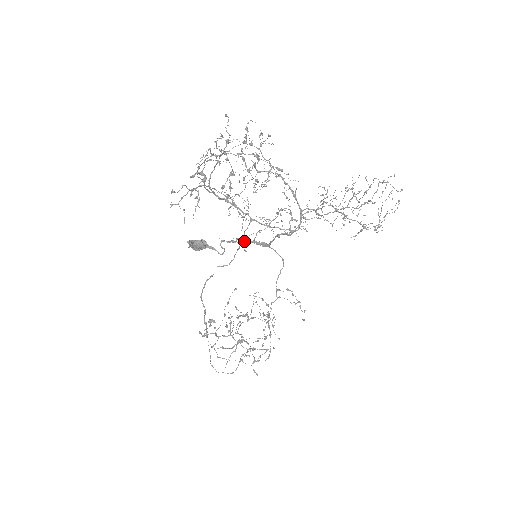
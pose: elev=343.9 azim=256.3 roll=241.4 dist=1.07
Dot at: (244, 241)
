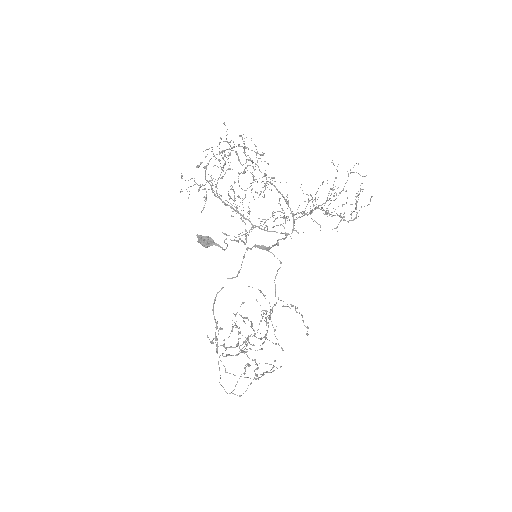
Dot at: (248, 248)
